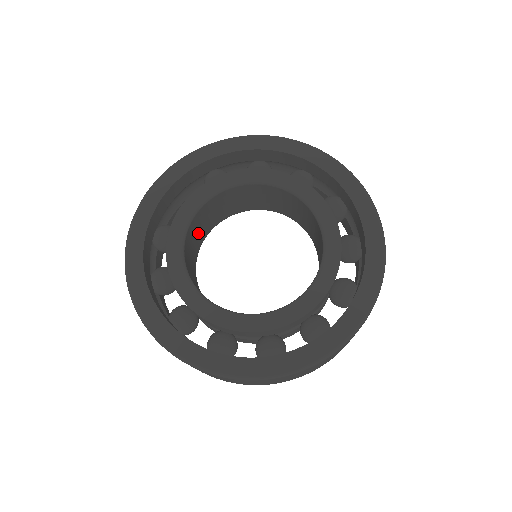
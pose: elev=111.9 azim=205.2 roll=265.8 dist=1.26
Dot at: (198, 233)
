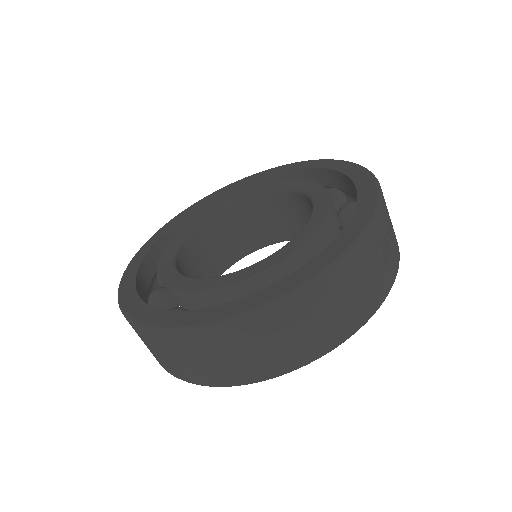
Dot at: (202, 264)
